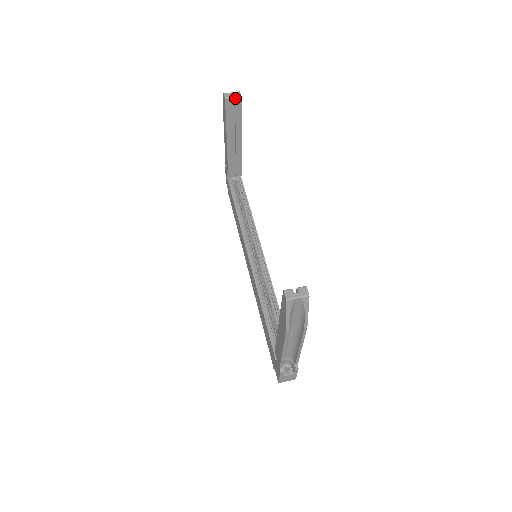
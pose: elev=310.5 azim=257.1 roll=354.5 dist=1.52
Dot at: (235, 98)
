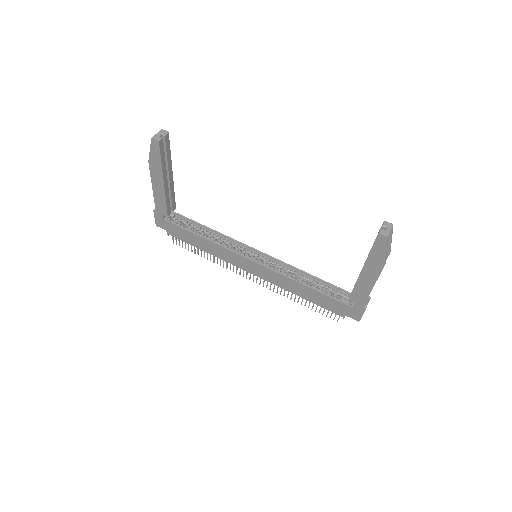
Dot at: (165, 136)
